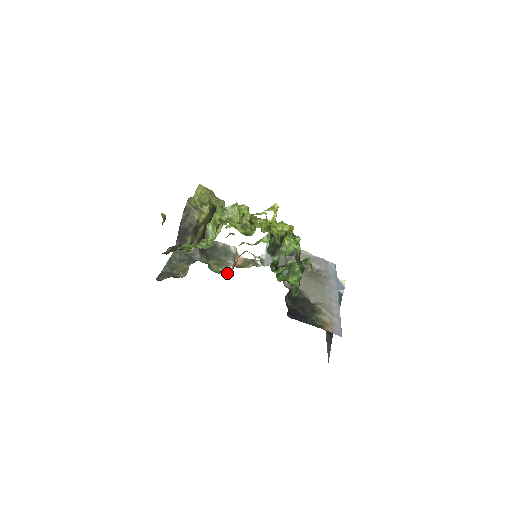
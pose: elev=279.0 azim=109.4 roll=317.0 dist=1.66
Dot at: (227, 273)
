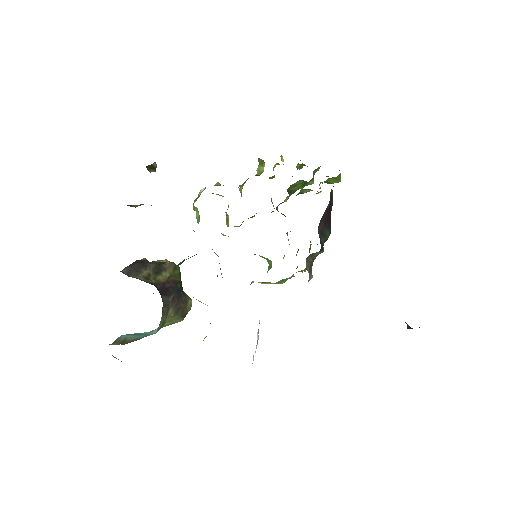
Dot at: occluded
